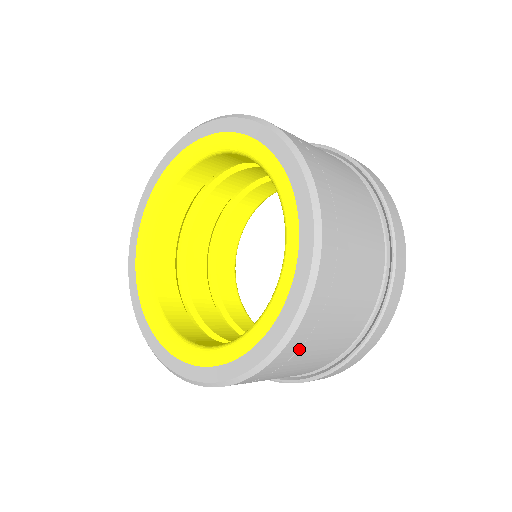
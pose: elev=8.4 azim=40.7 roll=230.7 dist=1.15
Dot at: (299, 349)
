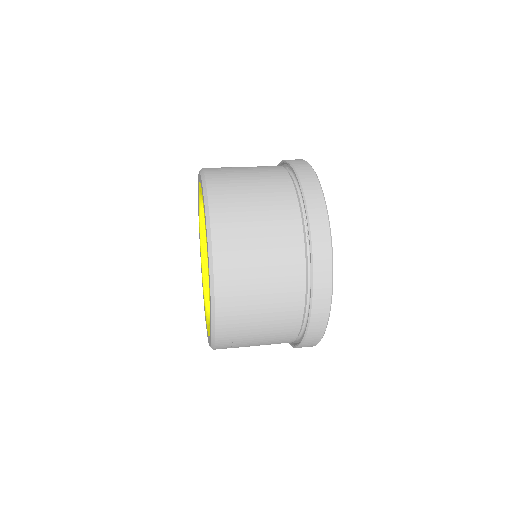
Dot at: occluded
